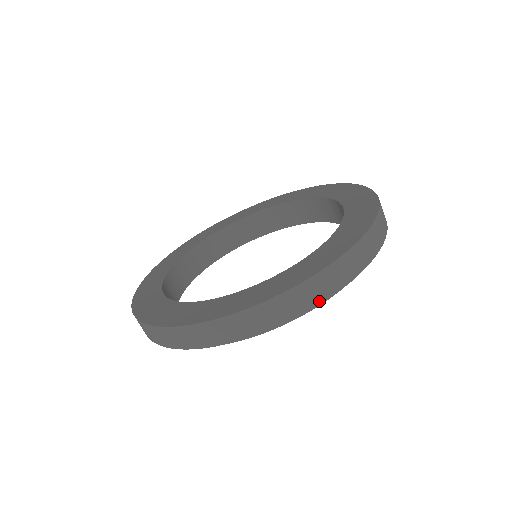
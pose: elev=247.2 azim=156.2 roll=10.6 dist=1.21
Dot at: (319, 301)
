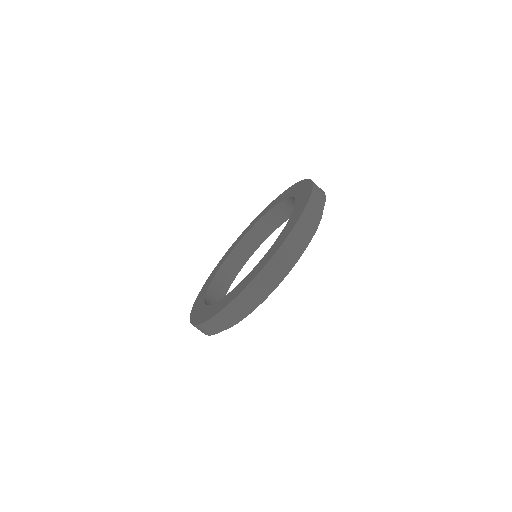
Dot at: (272, 284)
